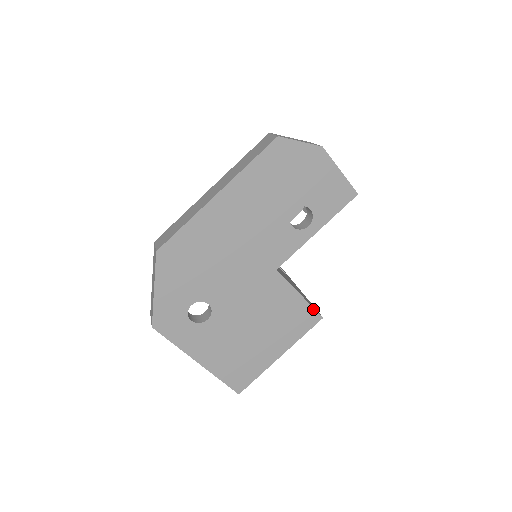
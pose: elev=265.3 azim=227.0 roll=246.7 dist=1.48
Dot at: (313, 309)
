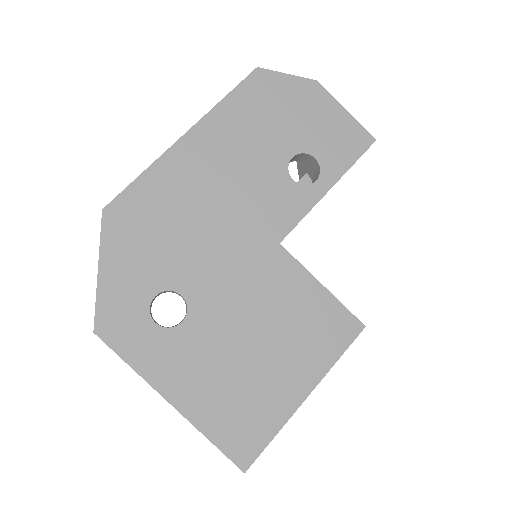
Dot at: (347, 310)
